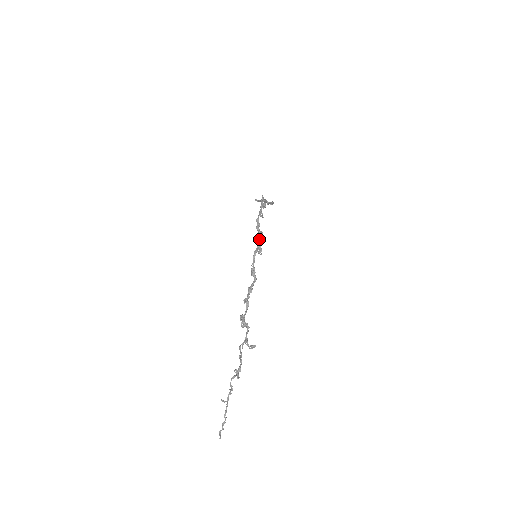
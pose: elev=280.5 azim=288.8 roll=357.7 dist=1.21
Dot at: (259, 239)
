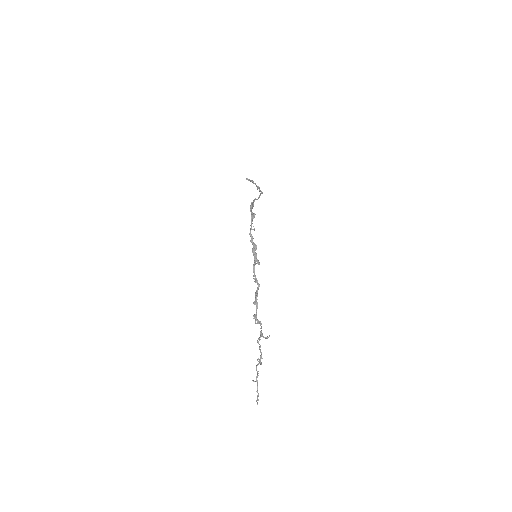
Dot at: (255, 252)
